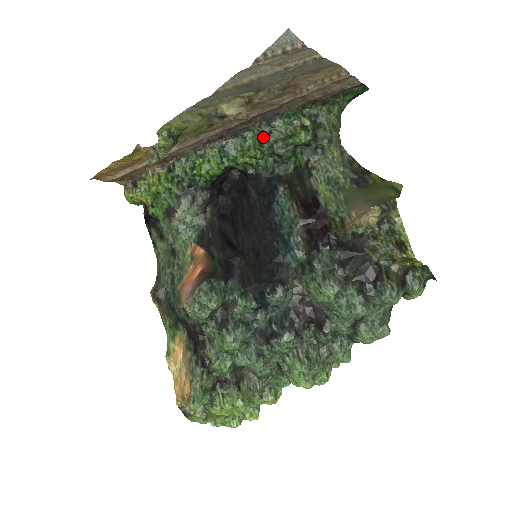
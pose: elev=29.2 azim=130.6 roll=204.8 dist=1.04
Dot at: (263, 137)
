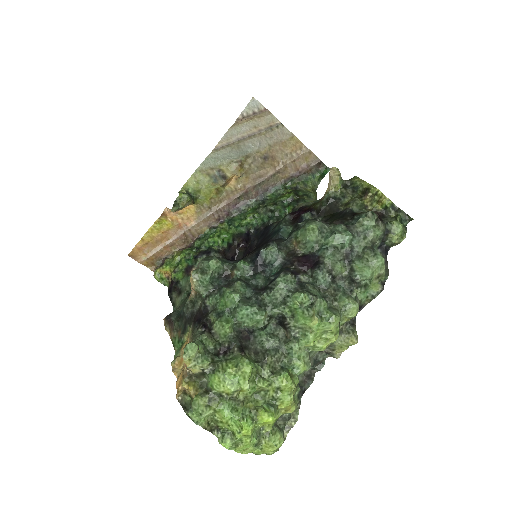
Dot at: (259, 206)
